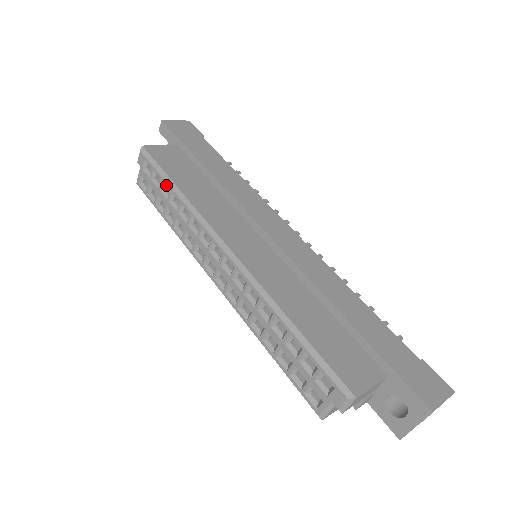
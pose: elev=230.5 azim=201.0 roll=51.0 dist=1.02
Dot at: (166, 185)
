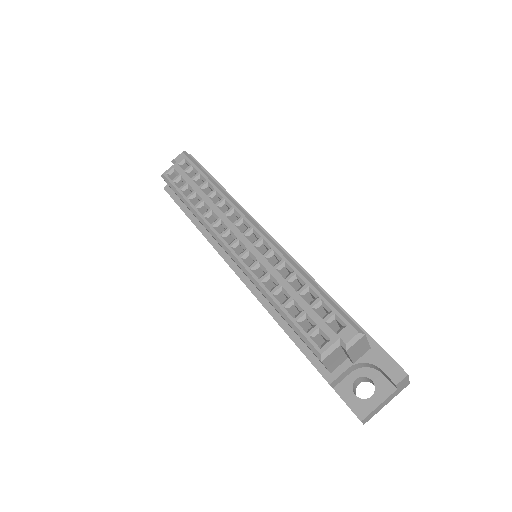
Dot at: (203, 177)
